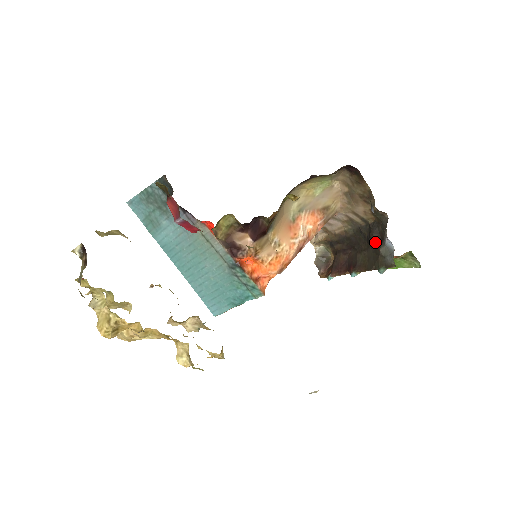
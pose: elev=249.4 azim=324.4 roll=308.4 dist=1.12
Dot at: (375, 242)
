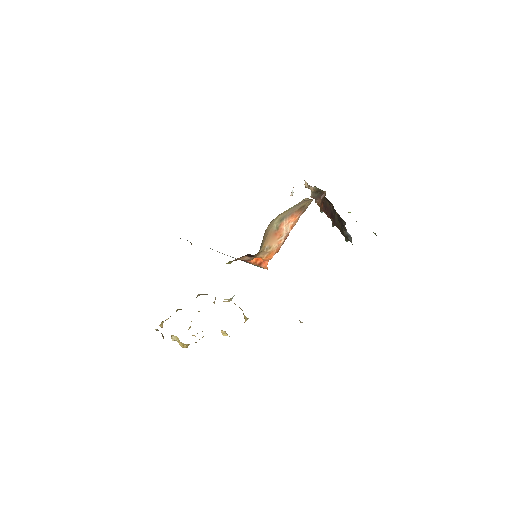
Dot at: occluded
